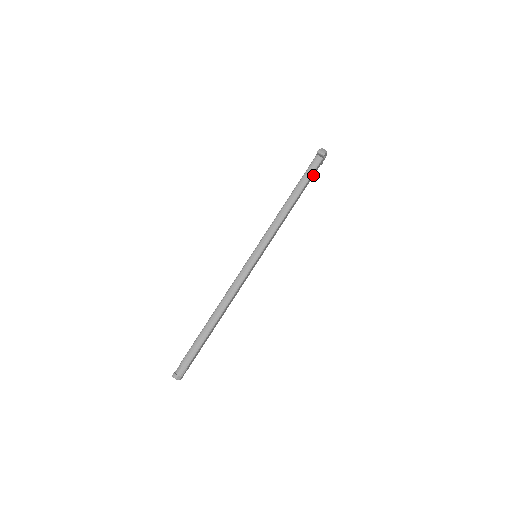
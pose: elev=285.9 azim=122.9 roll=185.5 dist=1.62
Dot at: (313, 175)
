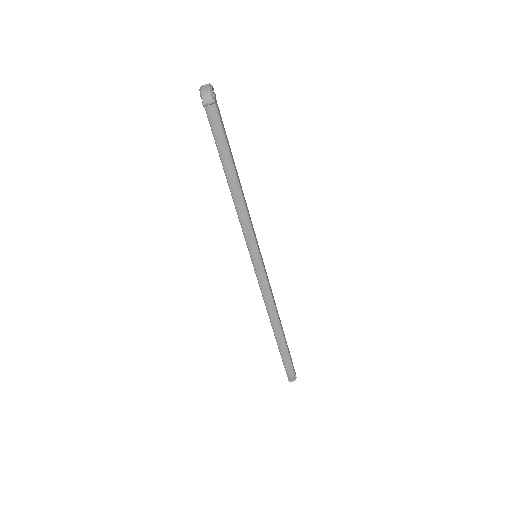
Dot at: (223, 125)
